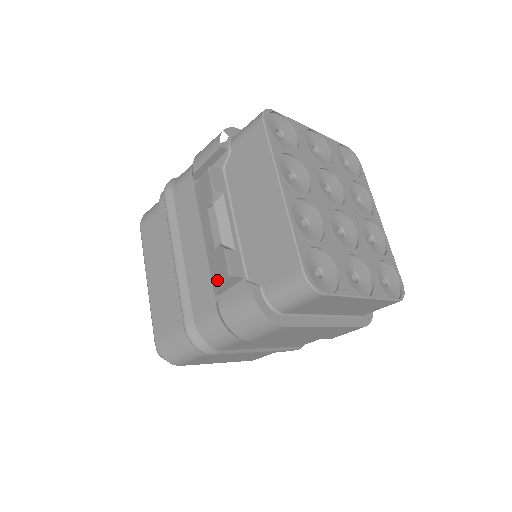
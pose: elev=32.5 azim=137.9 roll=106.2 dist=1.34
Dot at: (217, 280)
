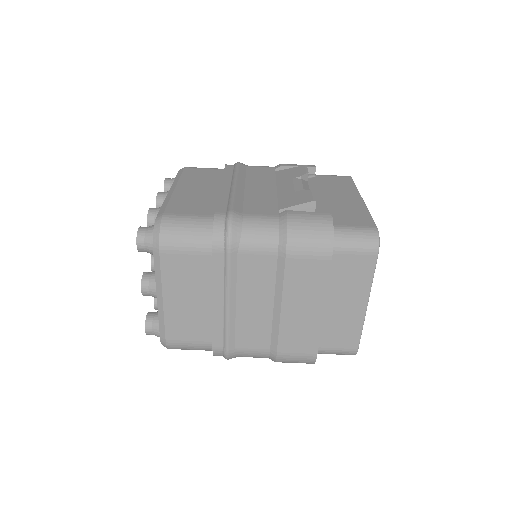
Dot at: (290, 203)
